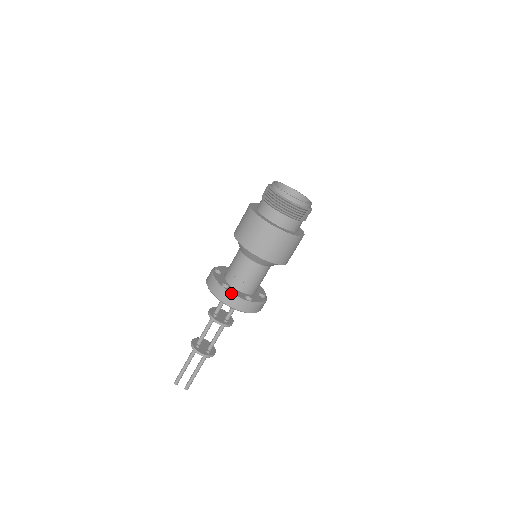
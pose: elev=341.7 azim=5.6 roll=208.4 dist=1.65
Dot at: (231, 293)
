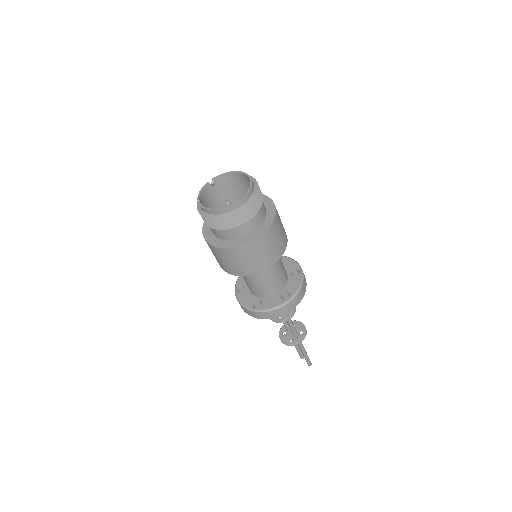
Dot at: (239, 300)
